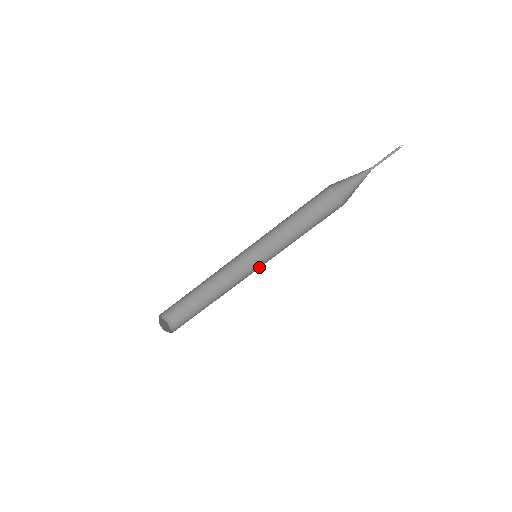
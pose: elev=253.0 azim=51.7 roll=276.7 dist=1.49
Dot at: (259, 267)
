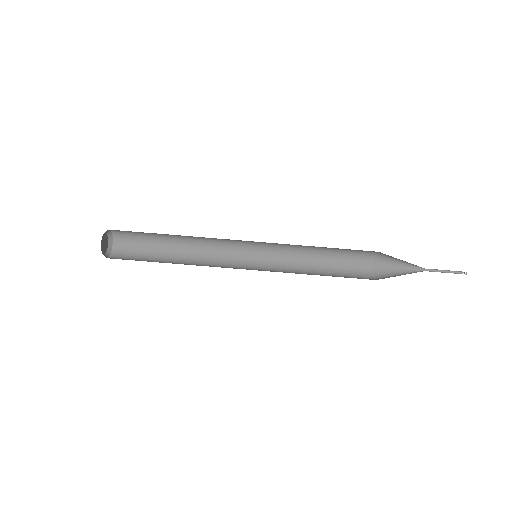
Dot at: (249, 263)
